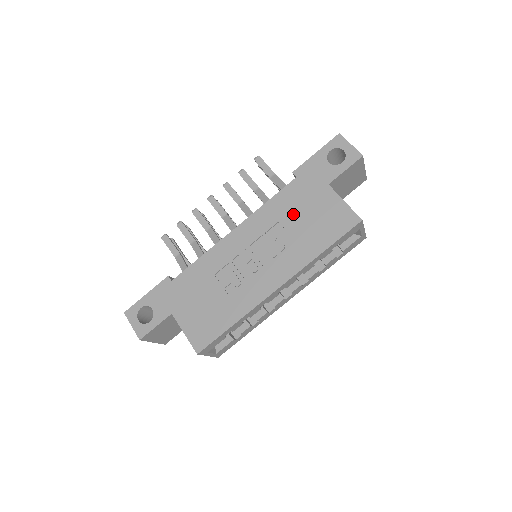
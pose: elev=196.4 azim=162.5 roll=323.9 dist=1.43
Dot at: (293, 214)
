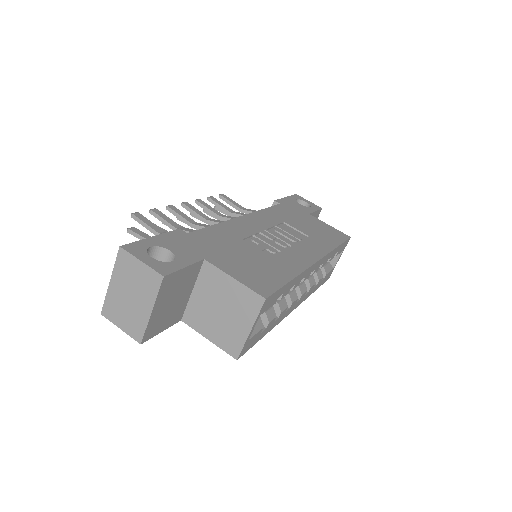
Dot at: (294, 221)
